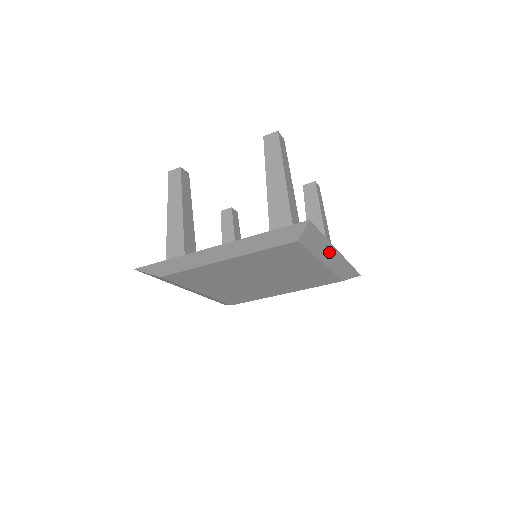
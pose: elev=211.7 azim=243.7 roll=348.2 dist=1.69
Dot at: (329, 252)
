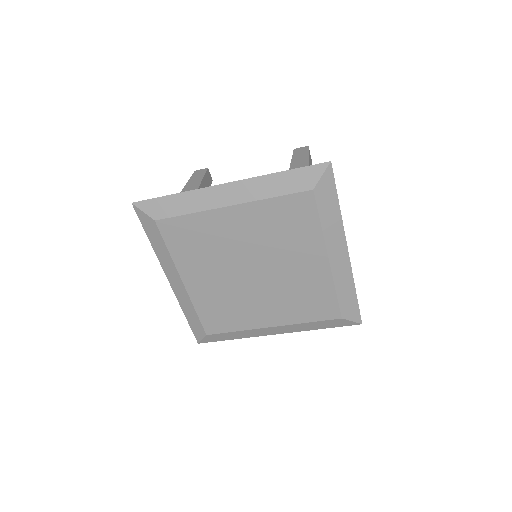
Dot at: (338, 242)
